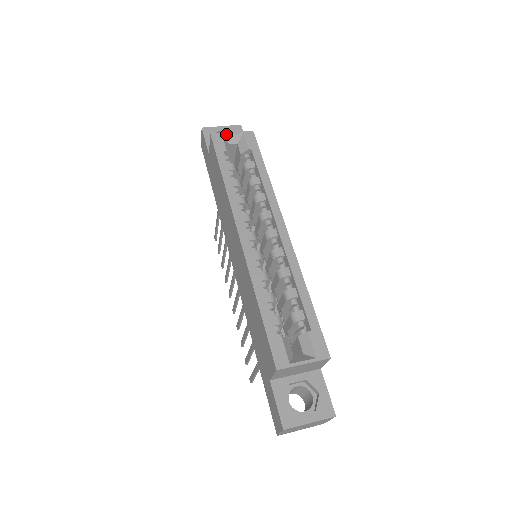
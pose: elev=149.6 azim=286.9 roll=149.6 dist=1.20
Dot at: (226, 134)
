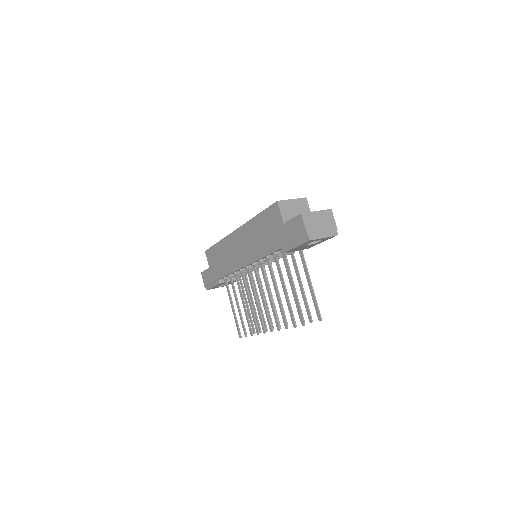
Dot at: occluded
